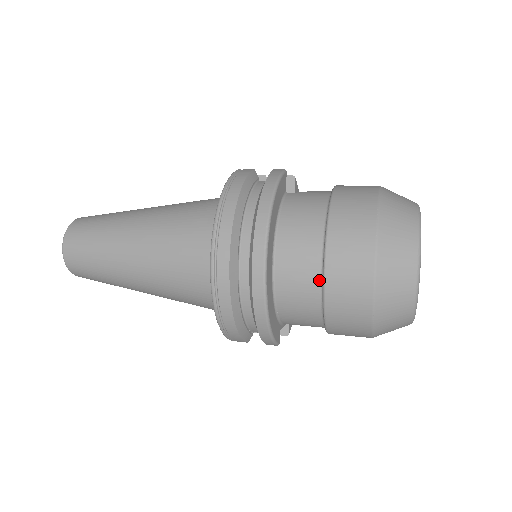
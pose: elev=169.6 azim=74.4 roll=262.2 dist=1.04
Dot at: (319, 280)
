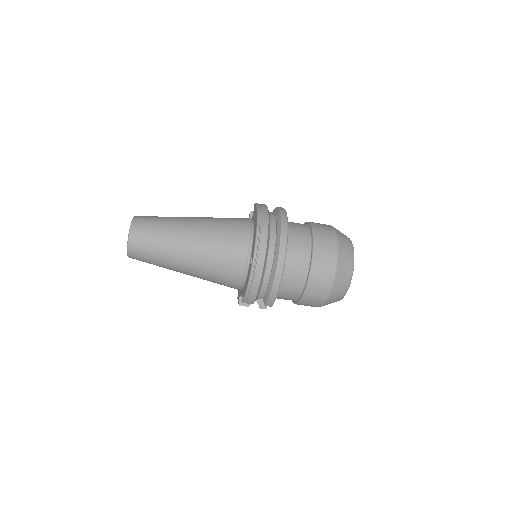
Dot at: (308, 263)
